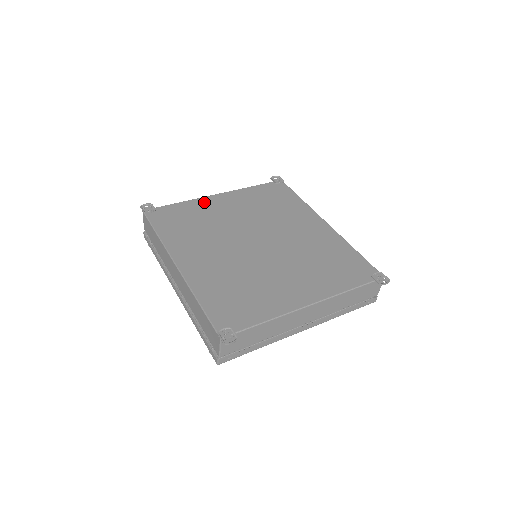
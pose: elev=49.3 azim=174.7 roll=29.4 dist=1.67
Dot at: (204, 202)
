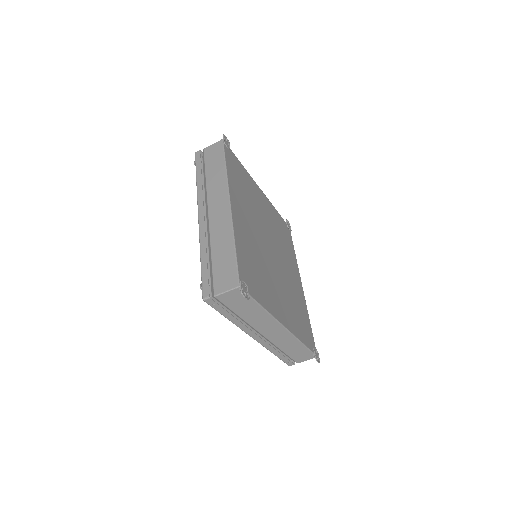
Dot at: (254, 184)
